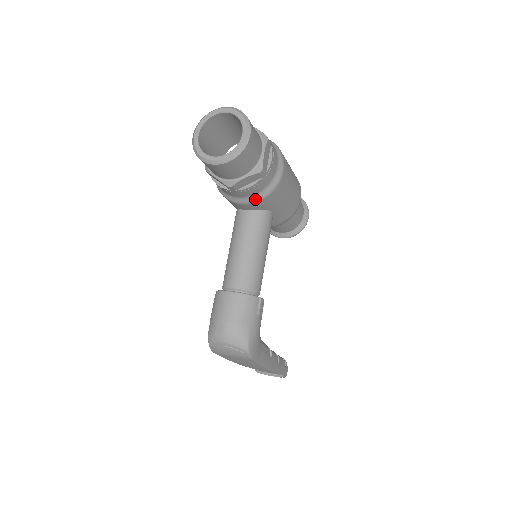
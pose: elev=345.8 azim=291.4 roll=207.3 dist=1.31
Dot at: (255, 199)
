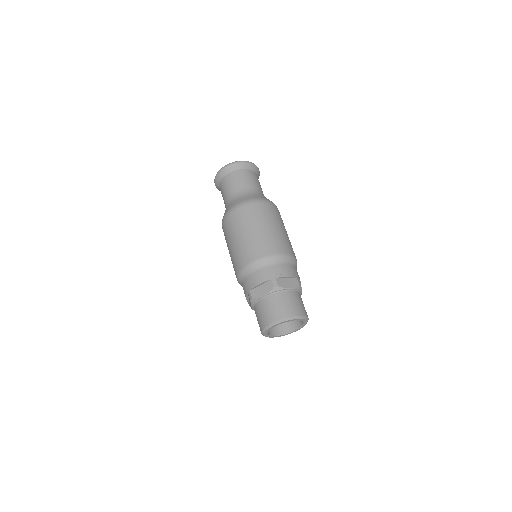
Dot at: occluded
